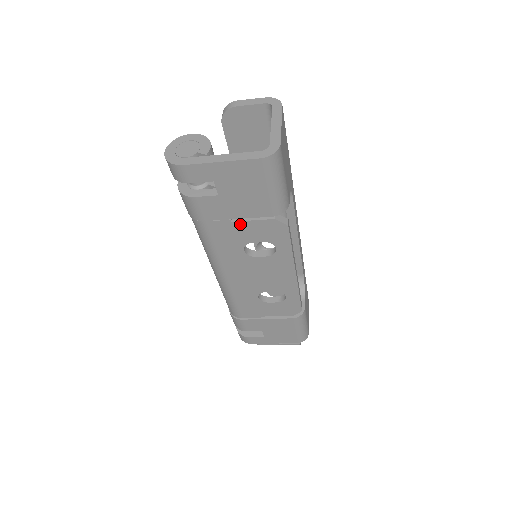
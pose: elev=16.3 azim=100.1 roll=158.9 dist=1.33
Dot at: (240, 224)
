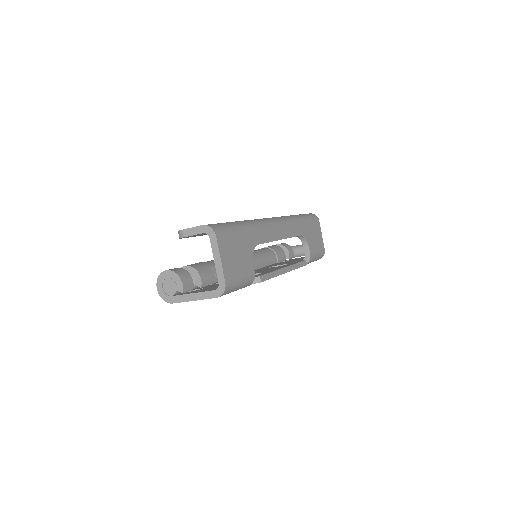
Dot at: occluded
